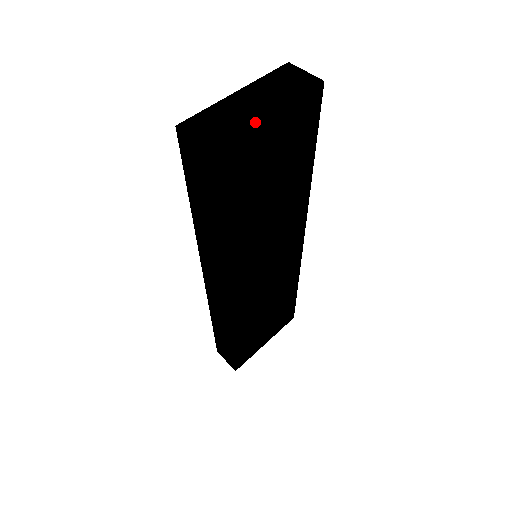
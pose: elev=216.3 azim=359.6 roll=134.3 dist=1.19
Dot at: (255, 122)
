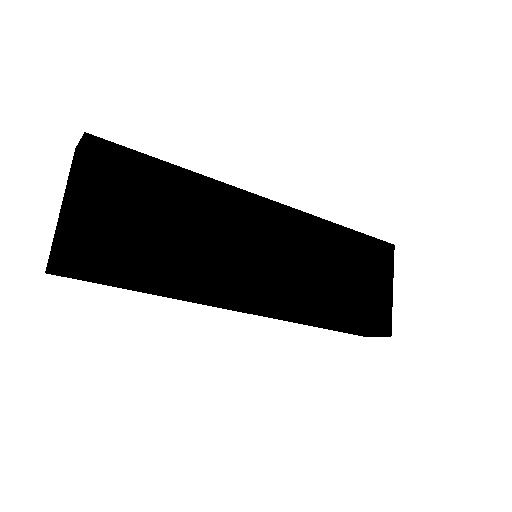
Dot at: (64, 215)
